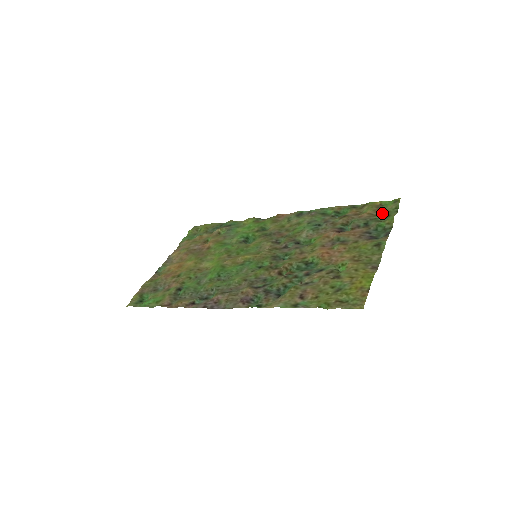
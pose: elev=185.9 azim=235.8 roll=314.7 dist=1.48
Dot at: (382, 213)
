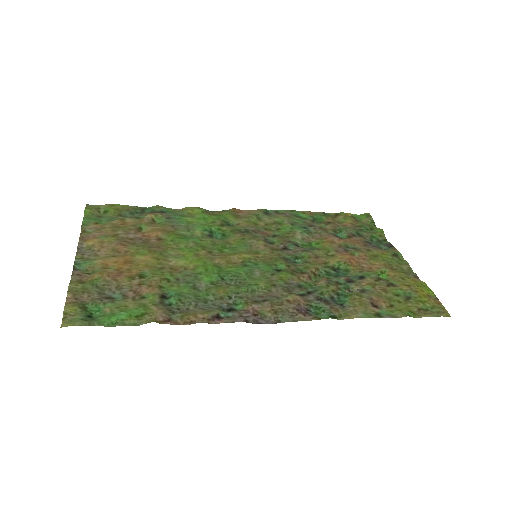
Dot at: (365, 225)
